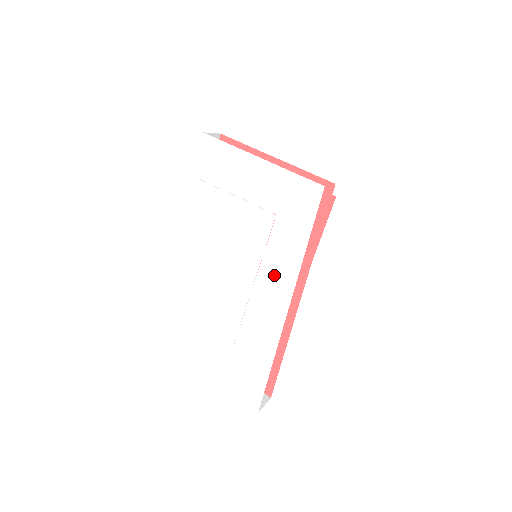
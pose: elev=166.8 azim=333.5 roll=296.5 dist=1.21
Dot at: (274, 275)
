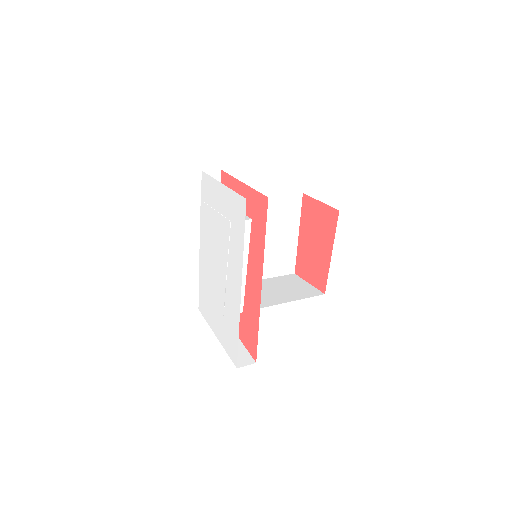
Dot at: (234, 264)
